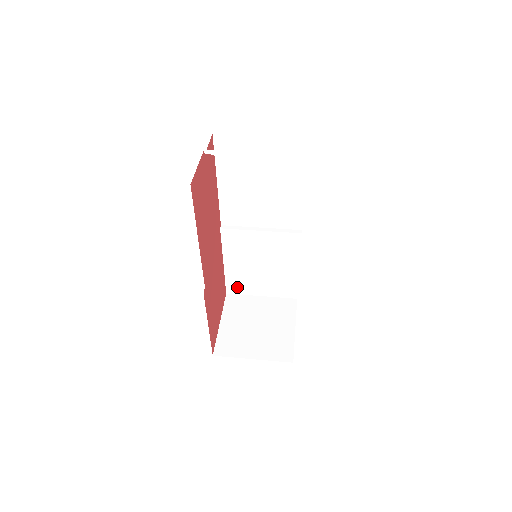
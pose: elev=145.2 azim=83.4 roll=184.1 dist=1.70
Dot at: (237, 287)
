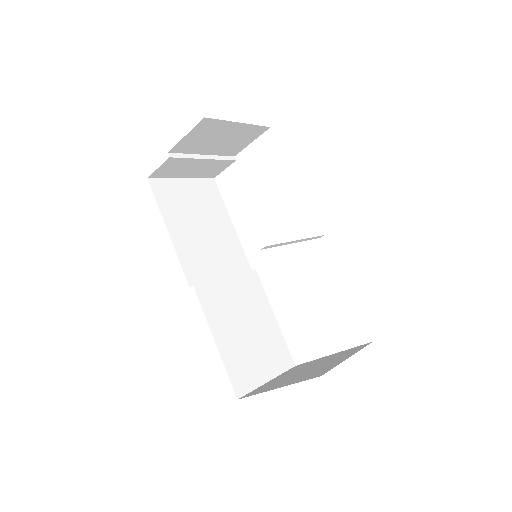
Dot at: (242, 379)
